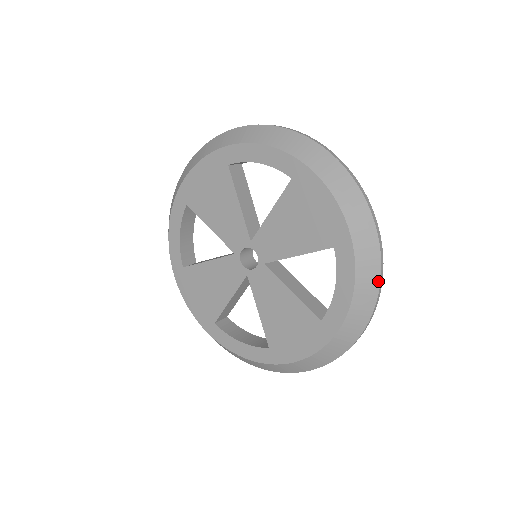
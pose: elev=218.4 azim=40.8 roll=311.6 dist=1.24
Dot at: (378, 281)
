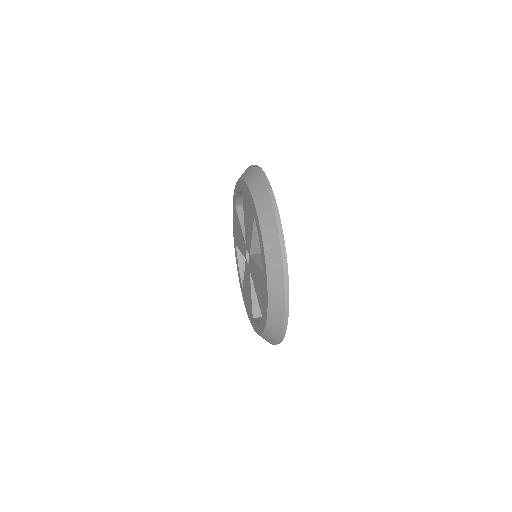
Dot at: (276, 226)
